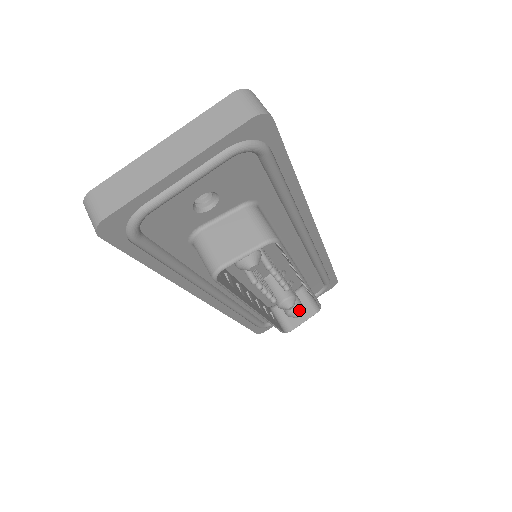
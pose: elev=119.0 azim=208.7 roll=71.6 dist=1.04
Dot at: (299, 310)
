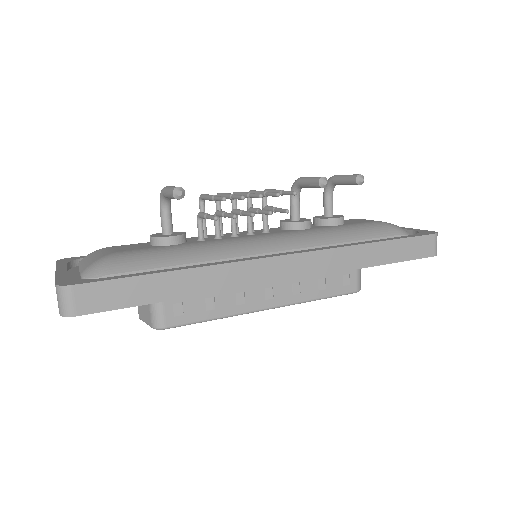
Dot at: occluded
